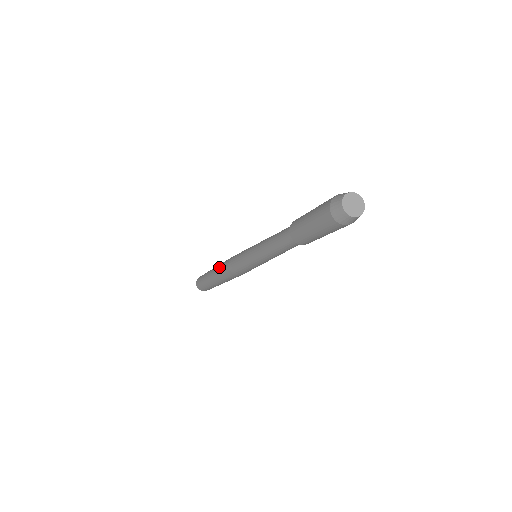
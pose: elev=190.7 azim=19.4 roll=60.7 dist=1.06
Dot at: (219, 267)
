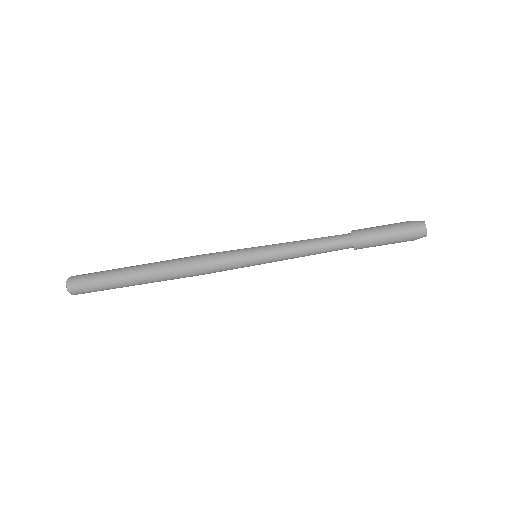
Dot at: (169, 269)
